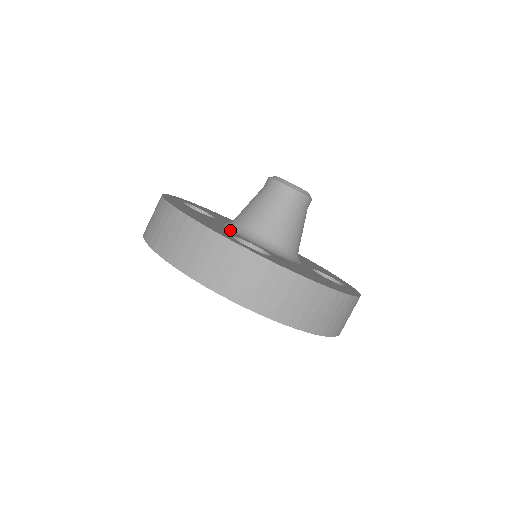
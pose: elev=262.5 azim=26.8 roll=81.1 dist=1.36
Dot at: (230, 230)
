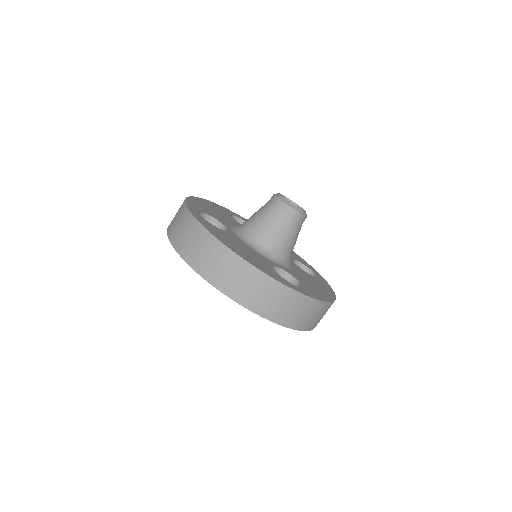
Dot at: (230, 224)
